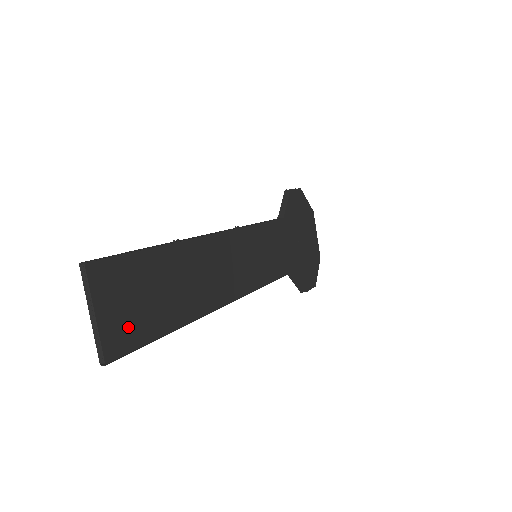
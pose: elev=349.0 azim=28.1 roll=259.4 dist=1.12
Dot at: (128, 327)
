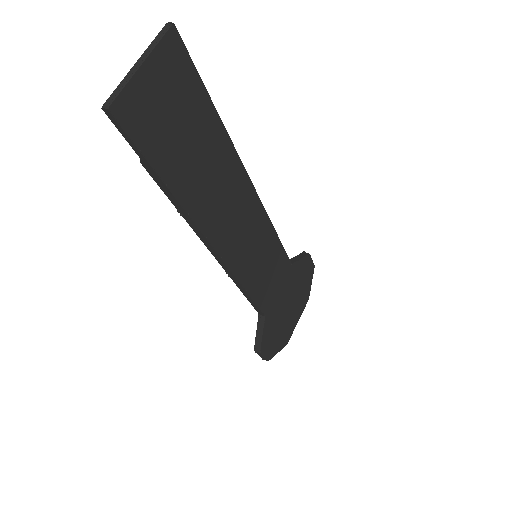
Dot at: (149, 119)
